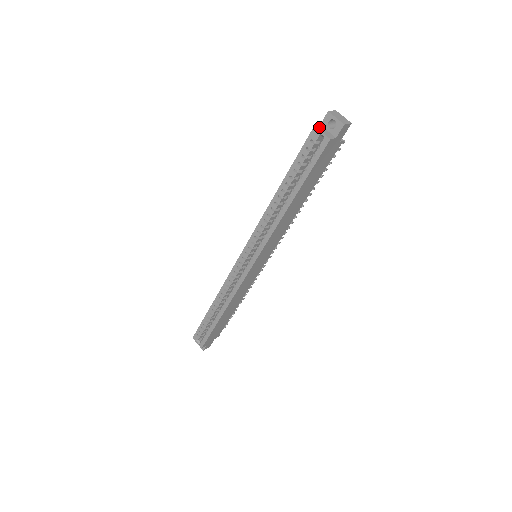
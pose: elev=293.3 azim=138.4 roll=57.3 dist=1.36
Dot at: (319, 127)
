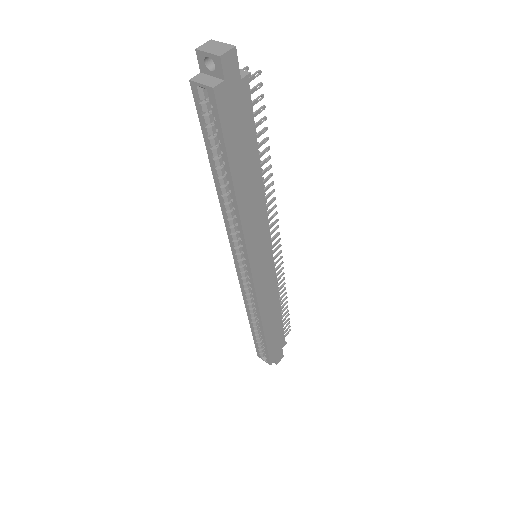
Dot at: (197, 78)
